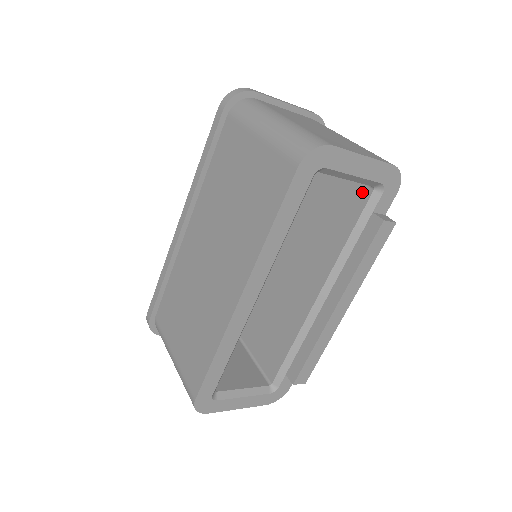
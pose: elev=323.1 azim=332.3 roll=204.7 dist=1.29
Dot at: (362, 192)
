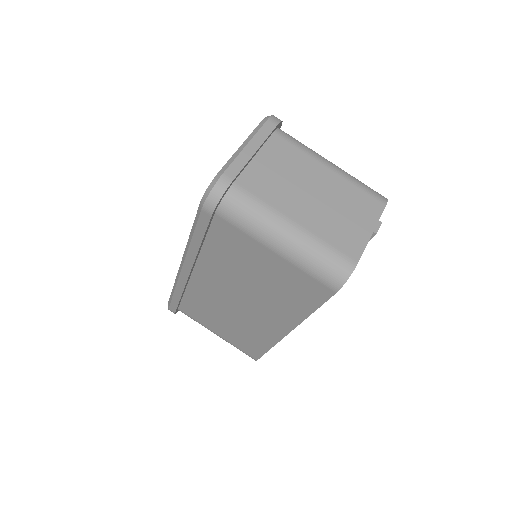
Dot at: occluded
